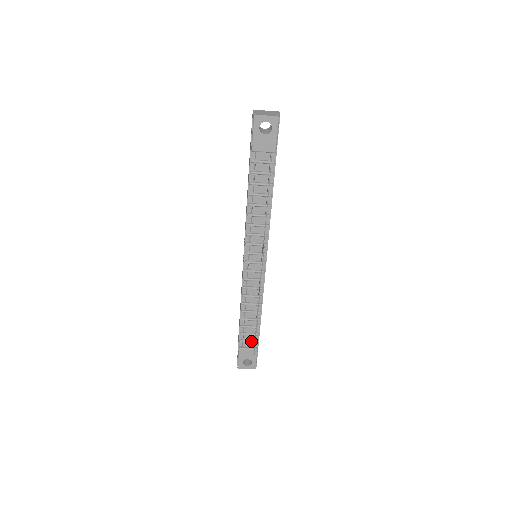
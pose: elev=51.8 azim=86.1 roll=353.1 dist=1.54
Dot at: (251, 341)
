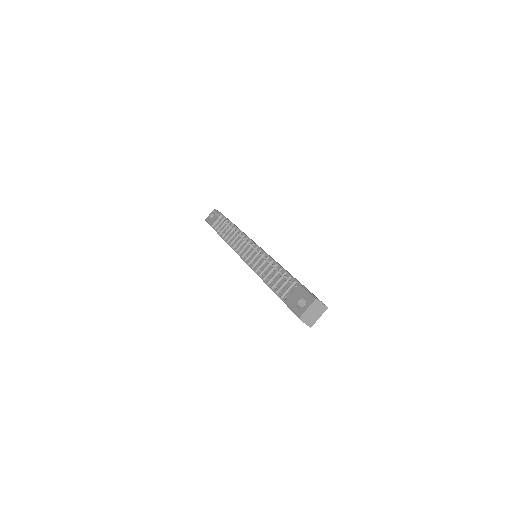
Dot at: (289, 287)
